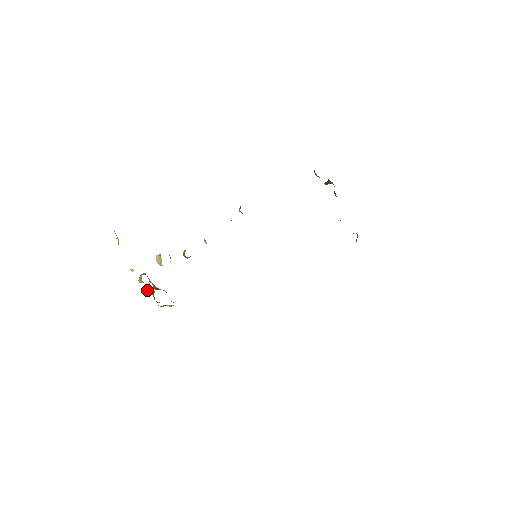
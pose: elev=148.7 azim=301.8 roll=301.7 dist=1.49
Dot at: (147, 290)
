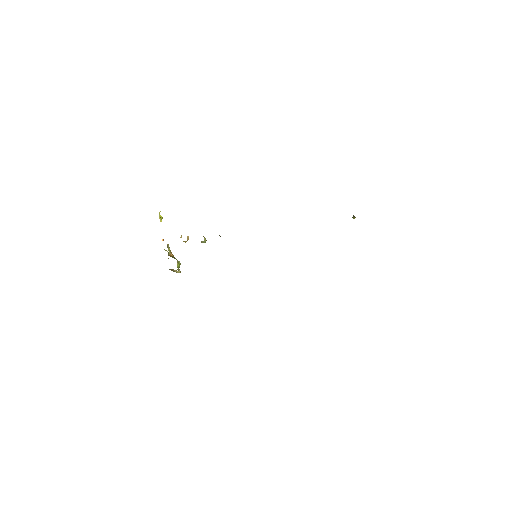
Dot at: occluded
